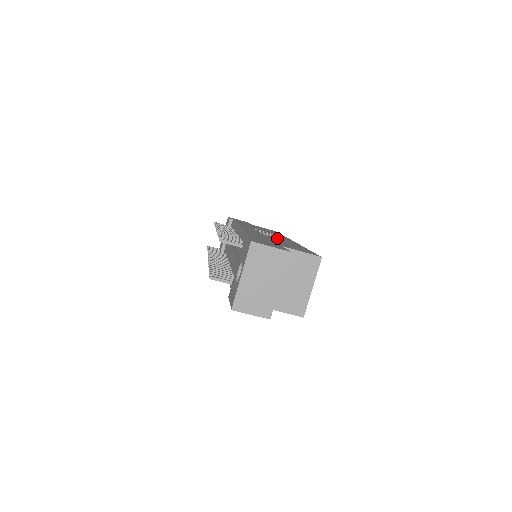
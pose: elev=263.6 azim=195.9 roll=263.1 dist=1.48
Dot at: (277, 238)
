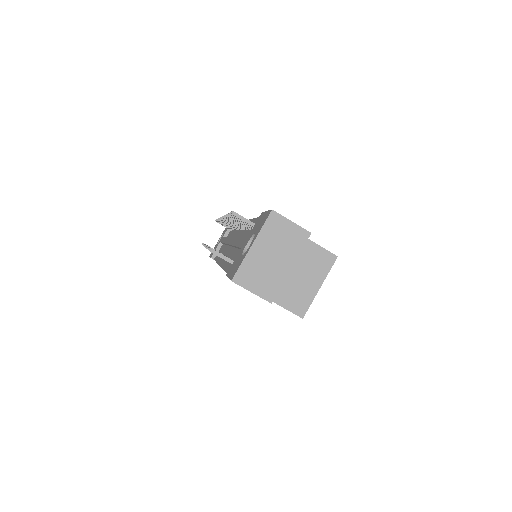
Dot at: occluded
